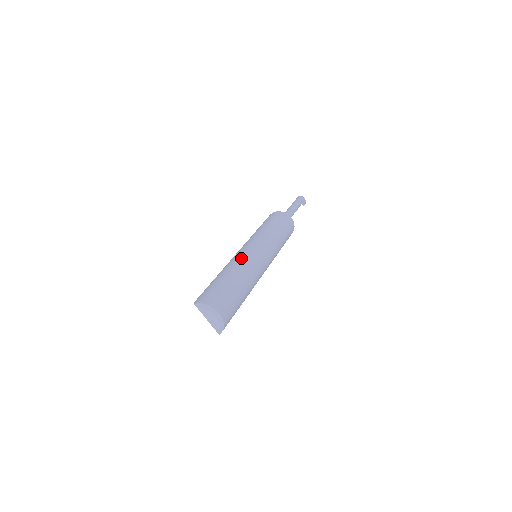
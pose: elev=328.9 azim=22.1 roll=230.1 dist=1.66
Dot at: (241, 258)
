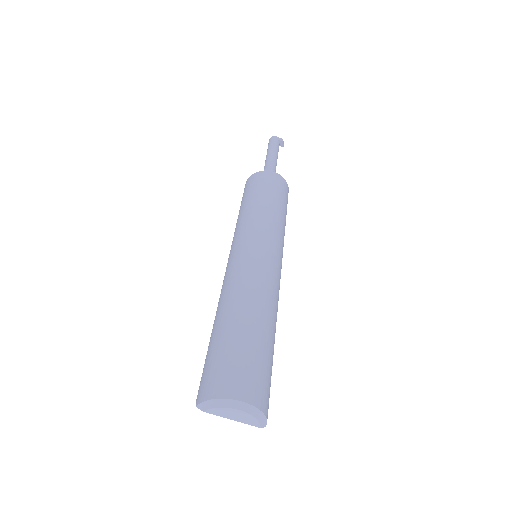
Dot at: (233, 277)
